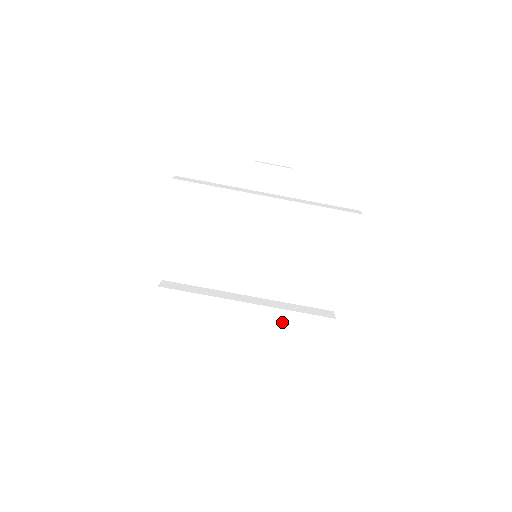
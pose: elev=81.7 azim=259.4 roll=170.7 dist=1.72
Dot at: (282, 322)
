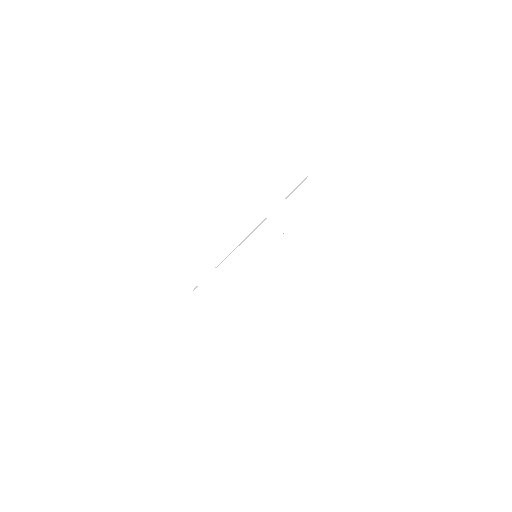
Dot at: (244, 321)
